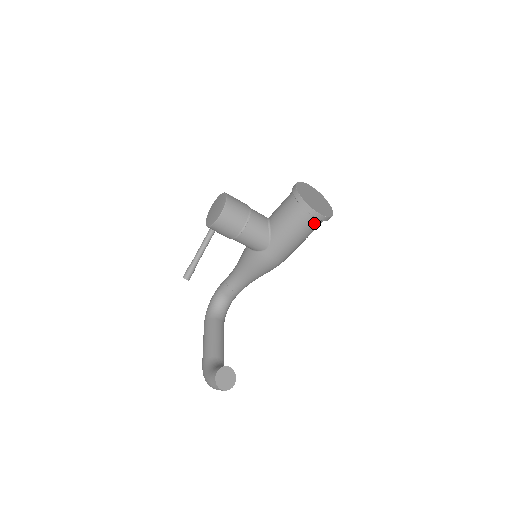
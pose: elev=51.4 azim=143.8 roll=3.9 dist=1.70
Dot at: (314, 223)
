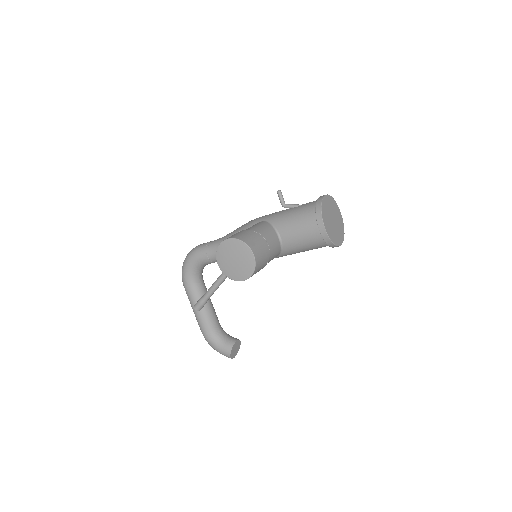
Dot at: occluded
